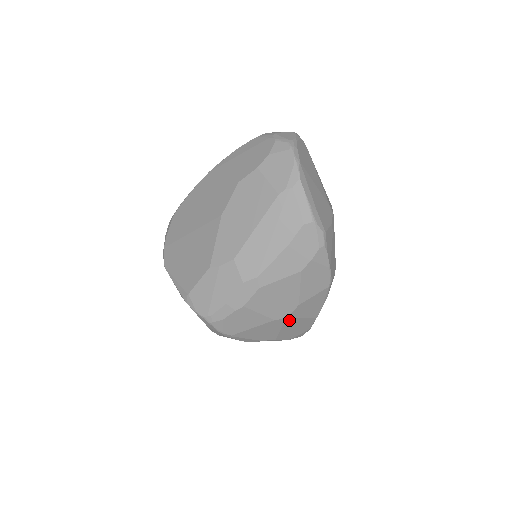
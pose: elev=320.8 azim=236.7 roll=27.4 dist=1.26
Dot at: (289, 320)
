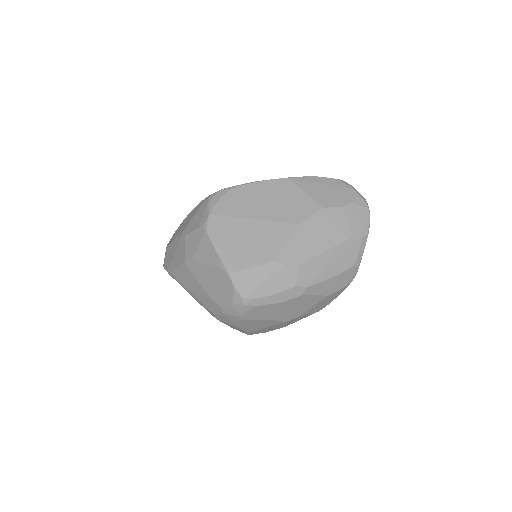
Dot at: (281, 323)
